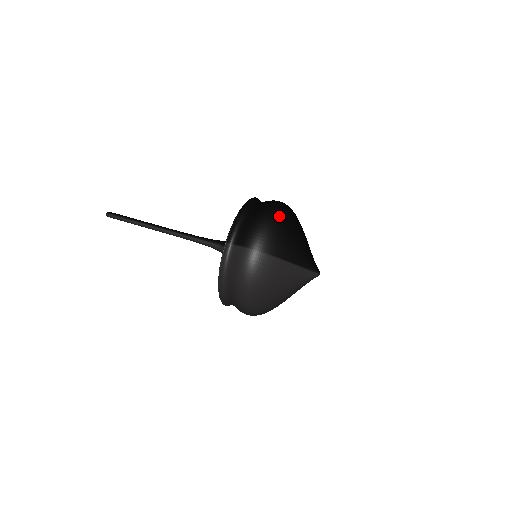
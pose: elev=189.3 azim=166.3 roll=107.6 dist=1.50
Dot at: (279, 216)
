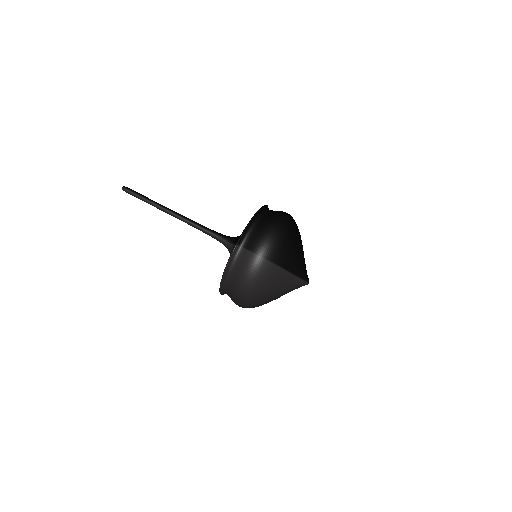
Dot at: (286, 229)
